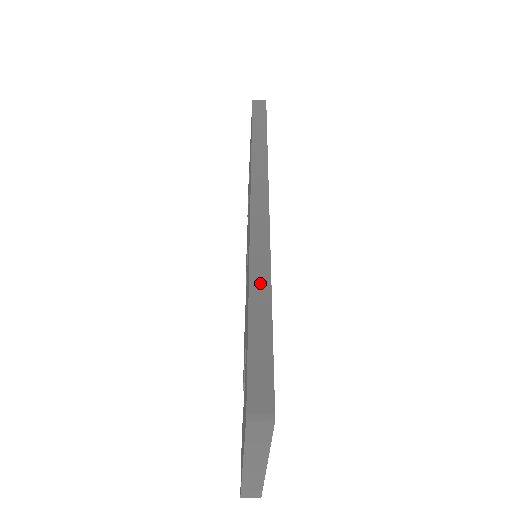
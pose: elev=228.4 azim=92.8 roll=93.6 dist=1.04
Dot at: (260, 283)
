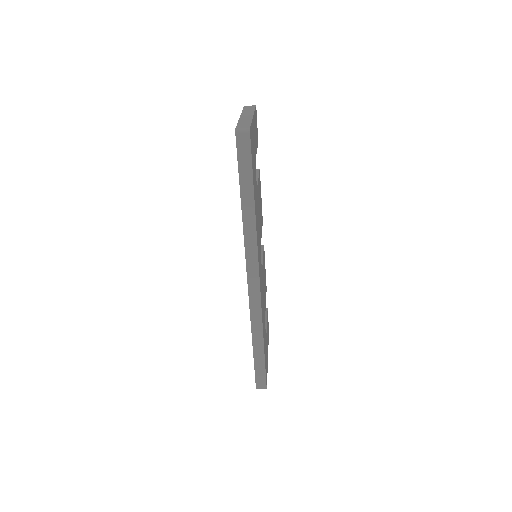
Dot at: (258, 338)
